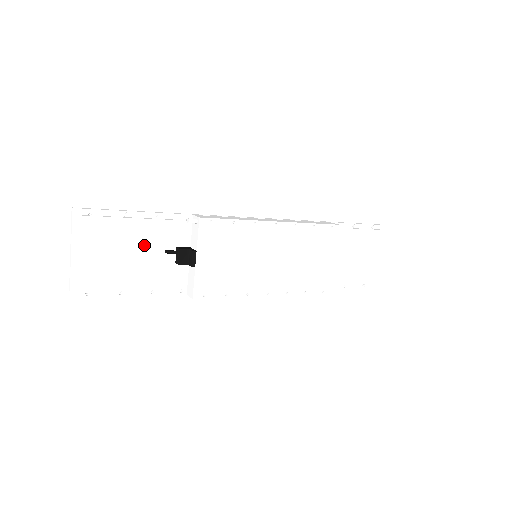
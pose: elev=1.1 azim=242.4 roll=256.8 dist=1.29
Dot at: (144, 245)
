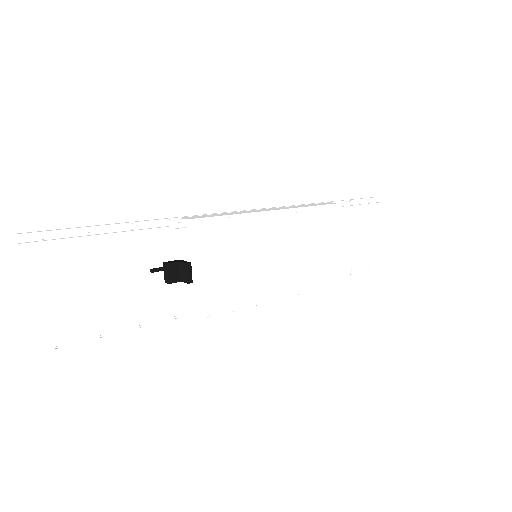
Dot at: (122, 267)
